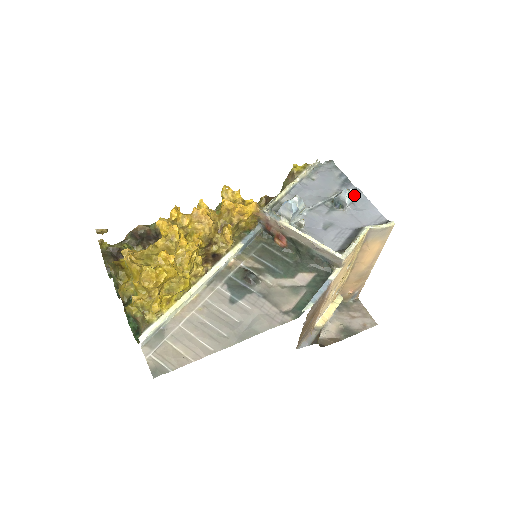
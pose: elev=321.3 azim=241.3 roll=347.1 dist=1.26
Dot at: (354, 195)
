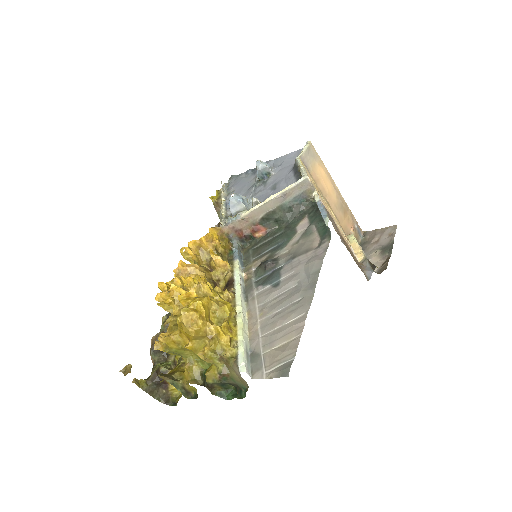
Dot at: occluded
